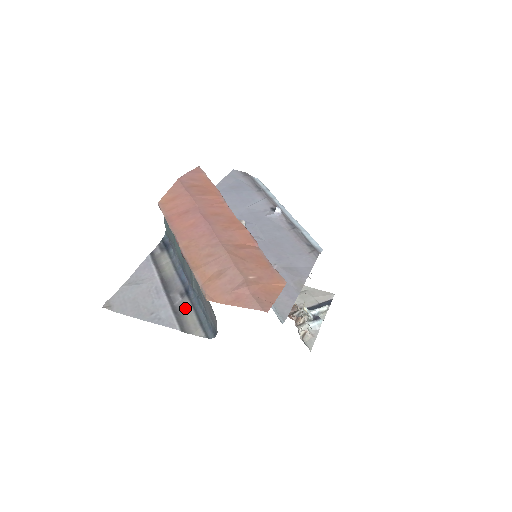
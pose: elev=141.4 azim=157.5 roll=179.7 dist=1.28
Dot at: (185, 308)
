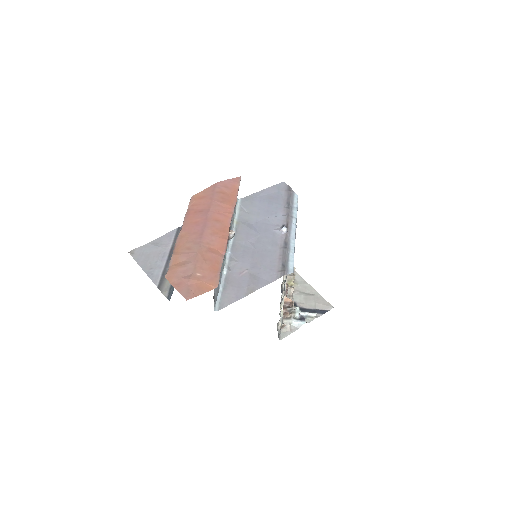
Dot at: occluded
